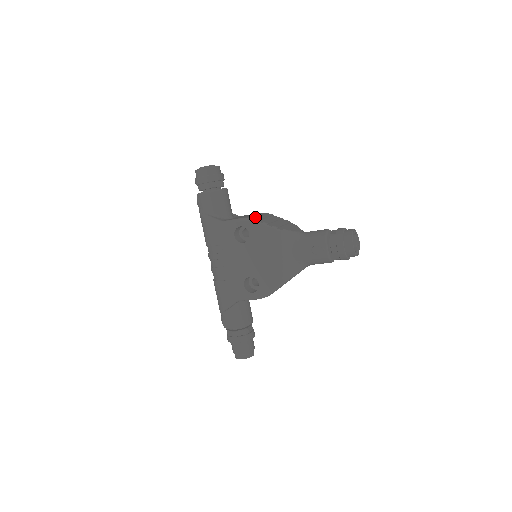
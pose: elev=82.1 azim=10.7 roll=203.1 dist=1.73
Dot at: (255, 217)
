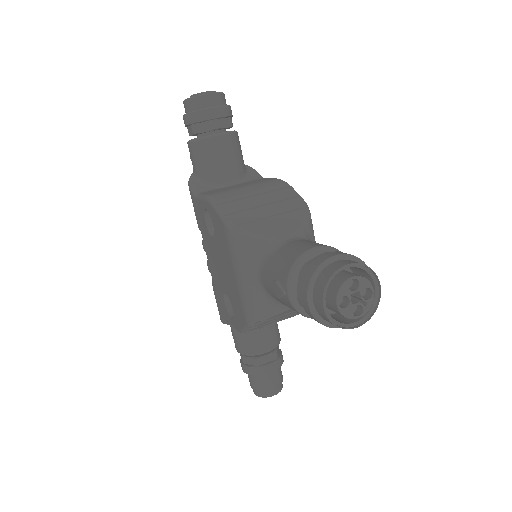
Dot at: (225, 196)
